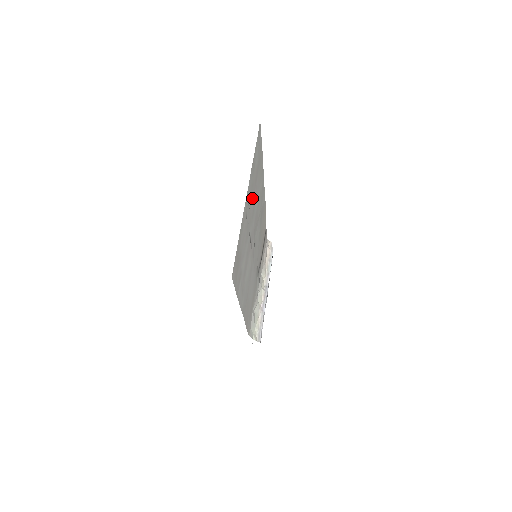
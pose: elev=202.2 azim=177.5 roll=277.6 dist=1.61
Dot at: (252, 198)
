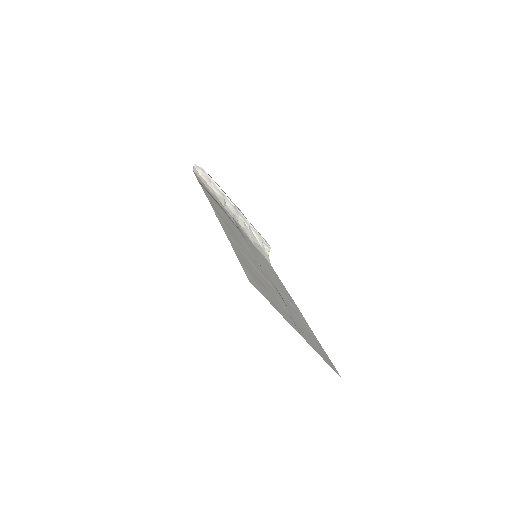
Dot at: (277, 301)
